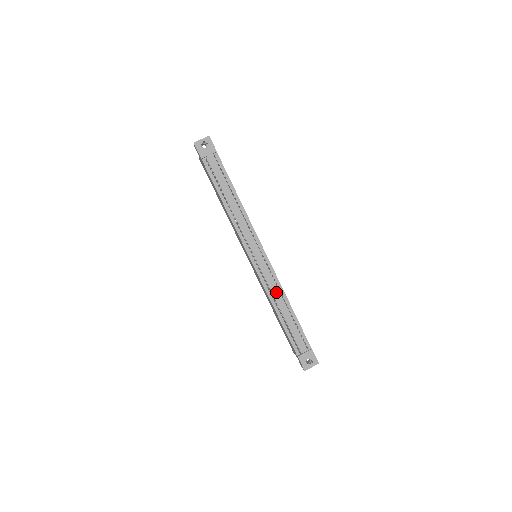
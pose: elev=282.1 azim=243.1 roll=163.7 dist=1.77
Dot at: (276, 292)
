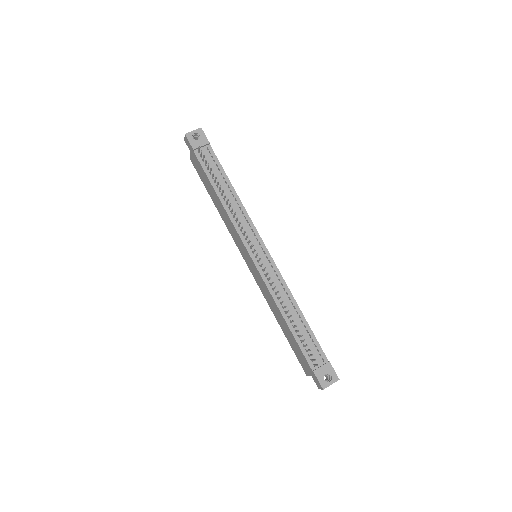
Dot at: (282, 293)
